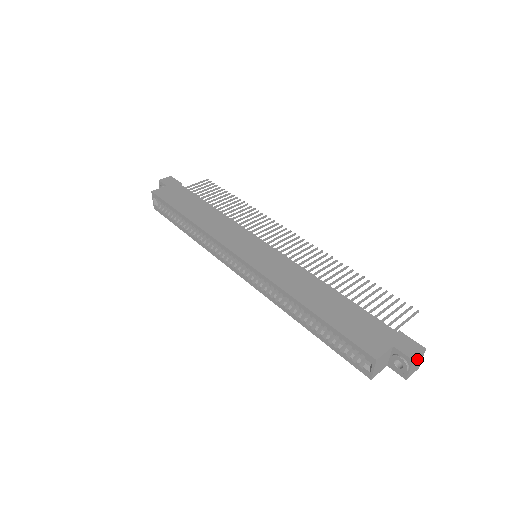
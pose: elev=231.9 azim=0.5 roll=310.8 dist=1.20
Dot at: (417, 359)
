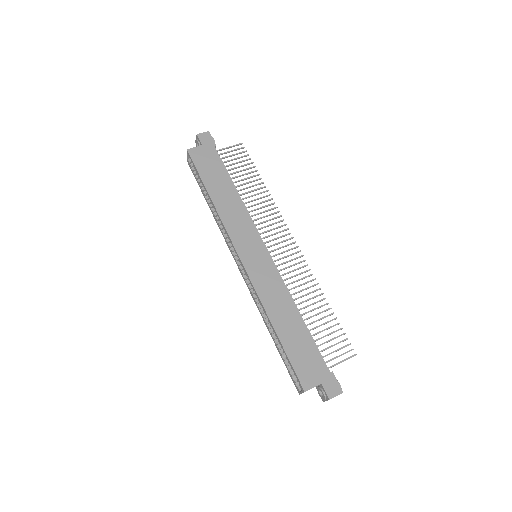
Dot at: occluded
